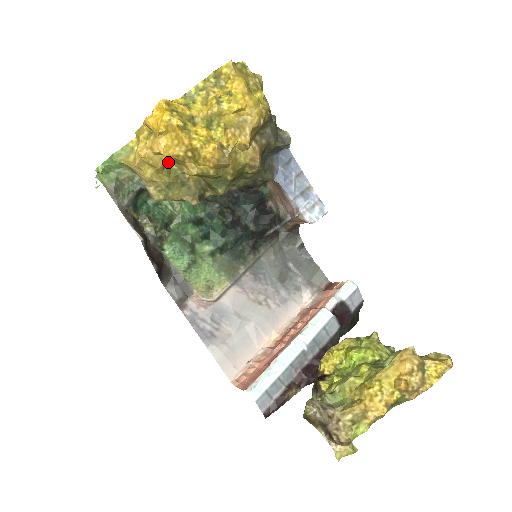
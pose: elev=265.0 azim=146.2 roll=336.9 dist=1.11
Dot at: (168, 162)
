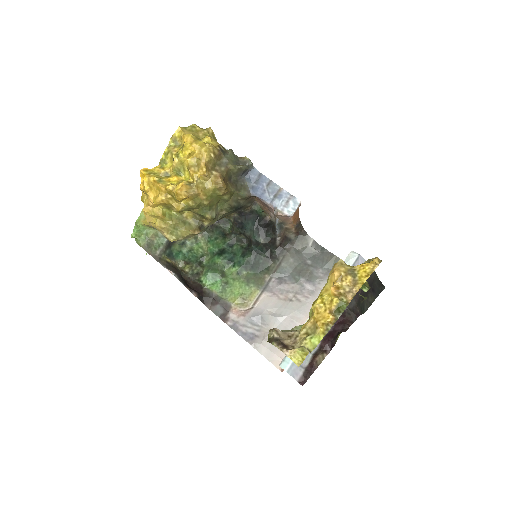
Dot at: (167, 211)
